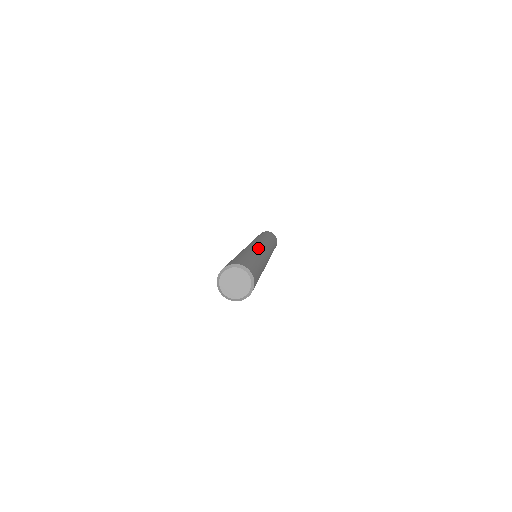
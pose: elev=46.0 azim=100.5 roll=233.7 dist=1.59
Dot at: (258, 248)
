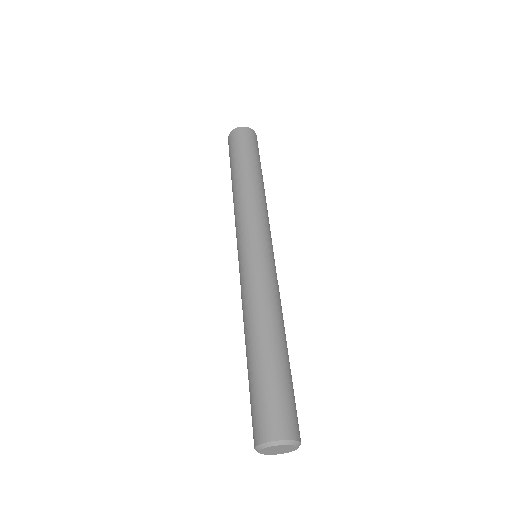
Dot at: occluded
